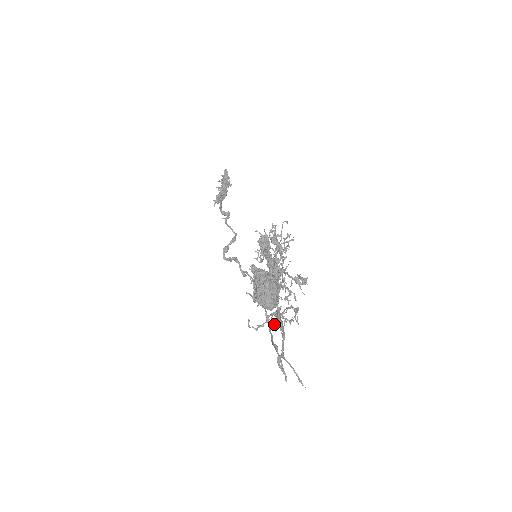
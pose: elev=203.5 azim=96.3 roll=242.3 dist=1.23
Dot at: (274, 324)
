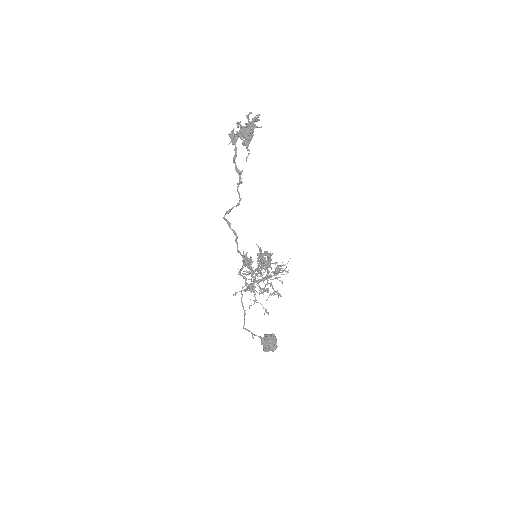
Dot at: (250, 305)
